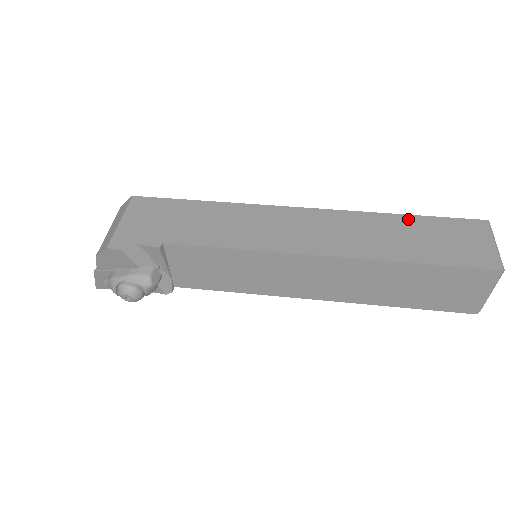
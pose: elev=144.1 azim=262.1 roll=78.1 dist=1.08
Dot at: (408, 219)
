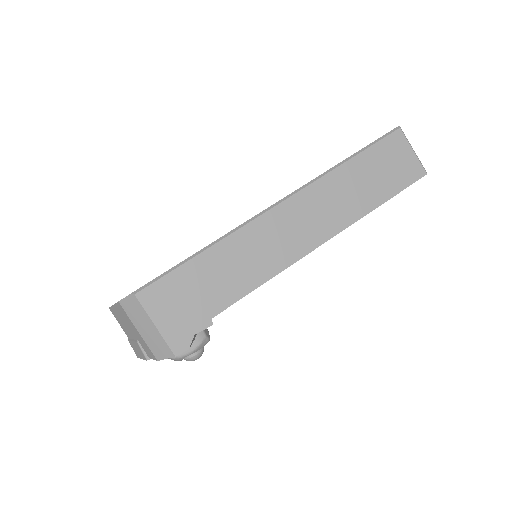
Dot at: (354, 164)
